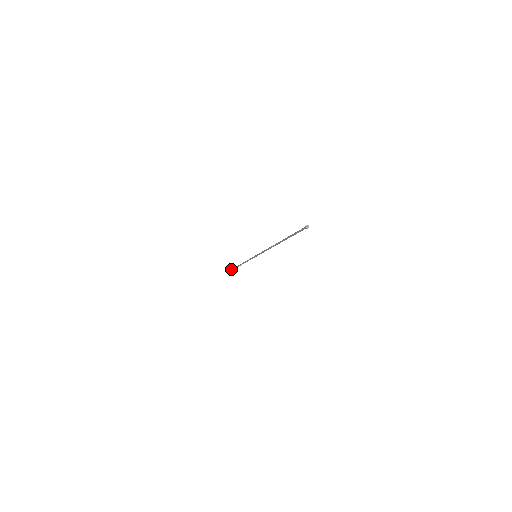
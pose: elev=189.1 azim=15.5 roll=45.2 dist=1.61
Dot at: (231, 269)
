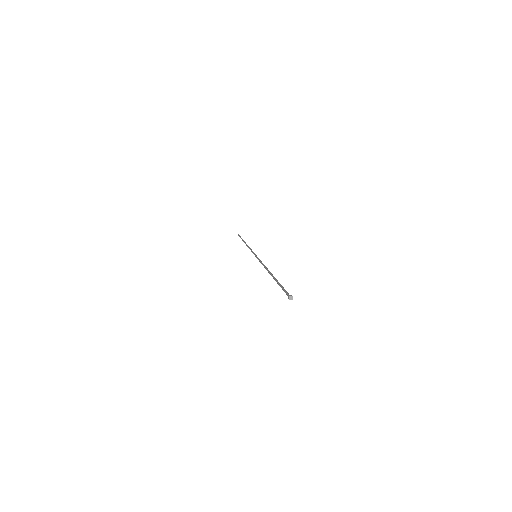
Dot at: occluded
